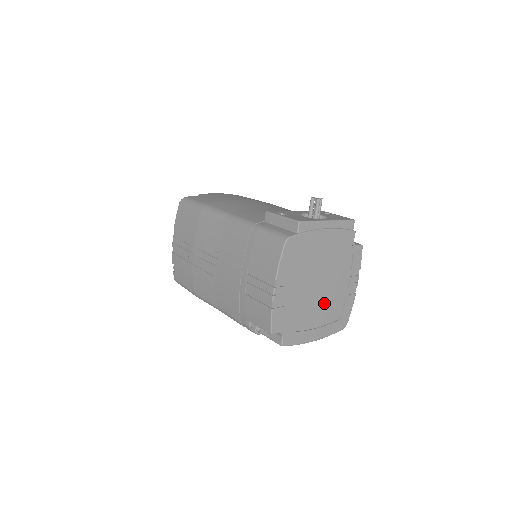
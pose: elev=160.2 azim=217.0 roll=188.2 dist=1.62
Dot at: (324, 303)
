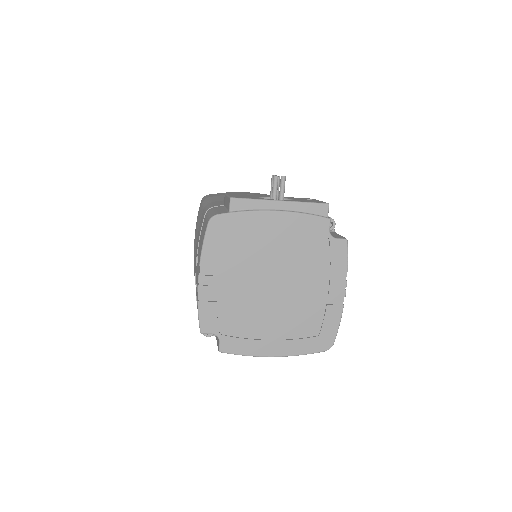
Dot at: (286, 309)
